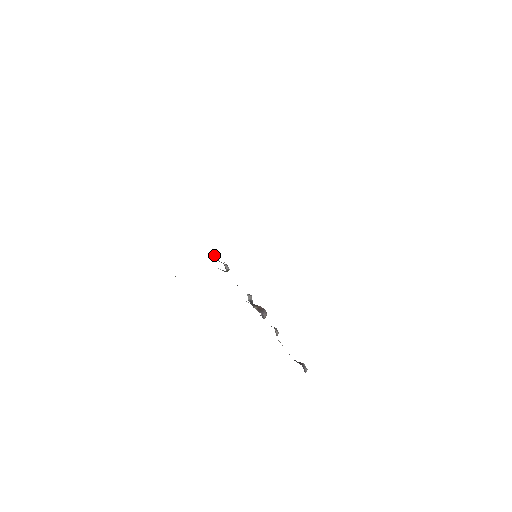
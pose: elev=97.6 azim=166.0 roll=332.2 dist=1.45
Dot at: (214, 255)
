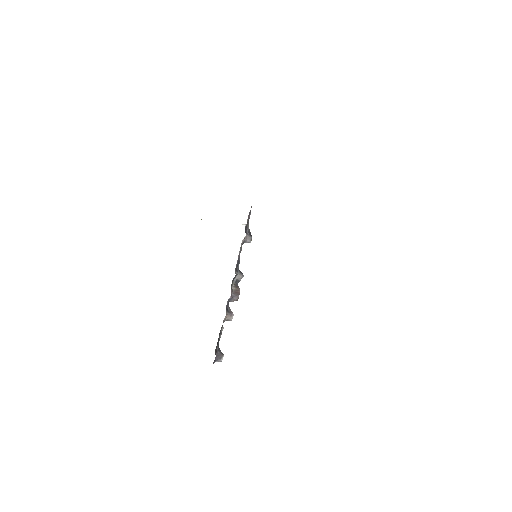
Dot at: (248, 223)
